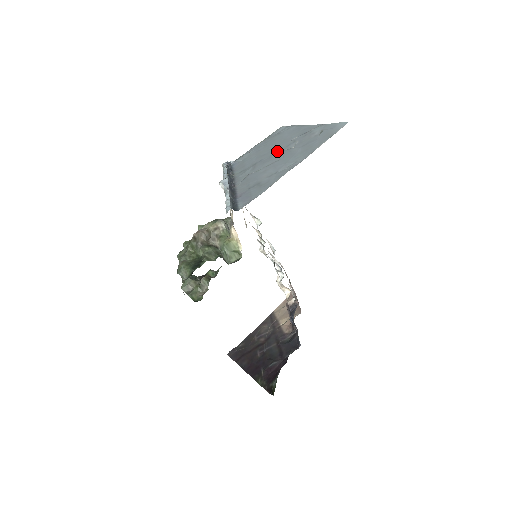
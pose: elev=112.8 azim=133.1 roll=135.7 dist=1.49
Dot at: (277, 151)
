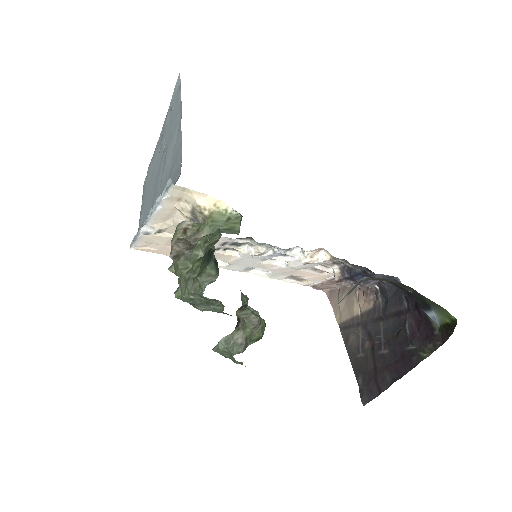
Dot at: (158, 167)
